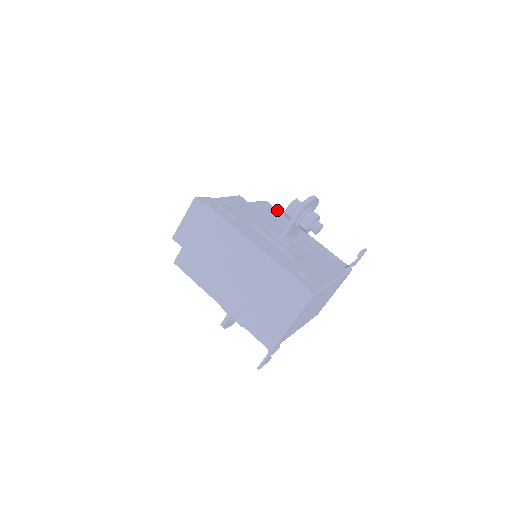
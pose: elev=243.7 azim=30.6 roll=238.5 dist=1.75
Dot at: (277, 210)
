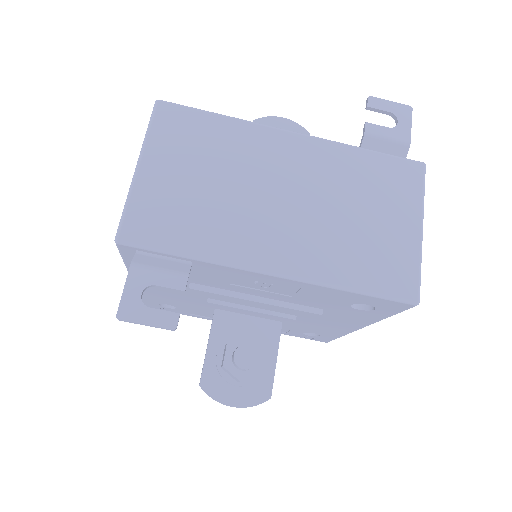
Dot at: occluded
